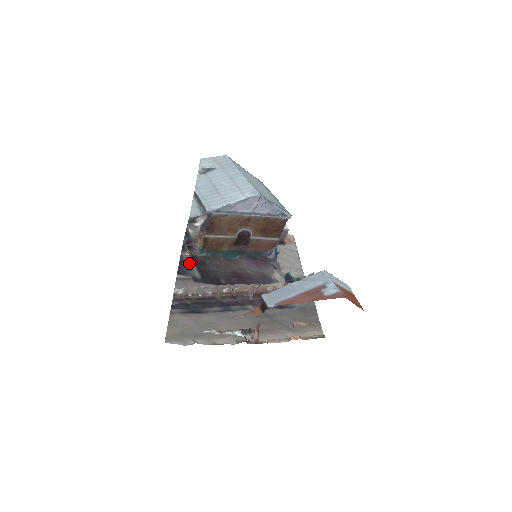
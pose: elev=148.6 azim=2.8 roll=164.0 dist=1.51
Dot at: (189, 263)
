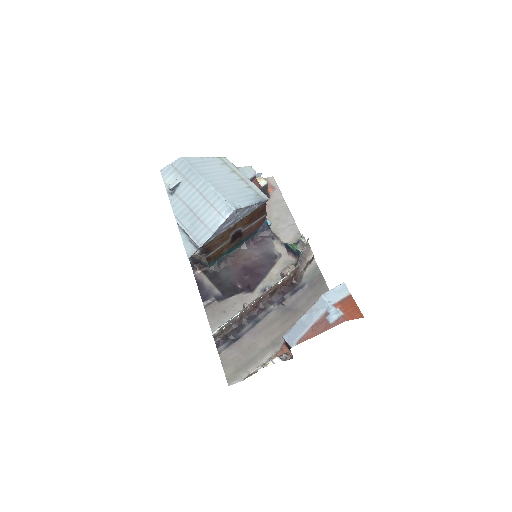
Dot at: (205, 282)
